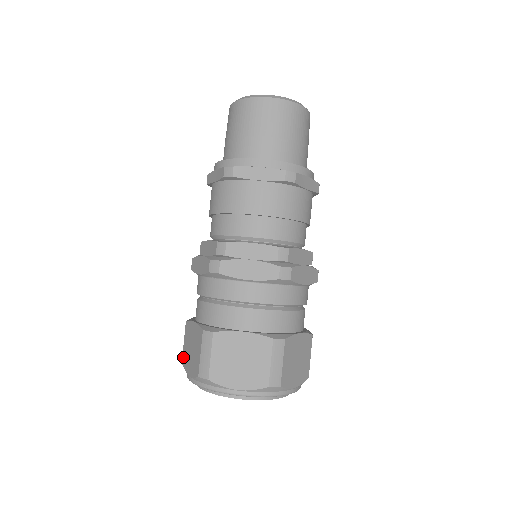
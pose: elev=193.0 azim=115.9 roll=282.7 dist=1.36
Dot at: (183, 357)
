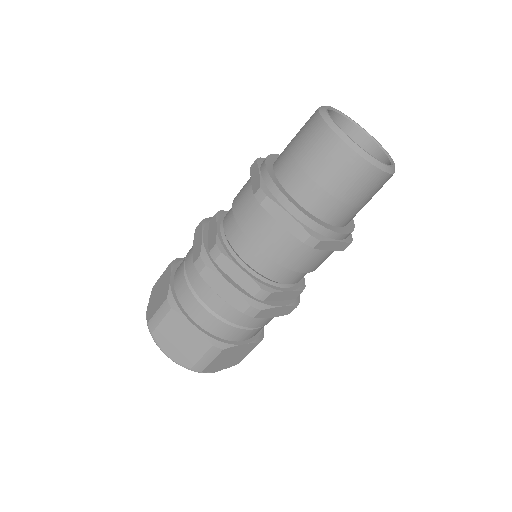
Dot at: (157, 332)
